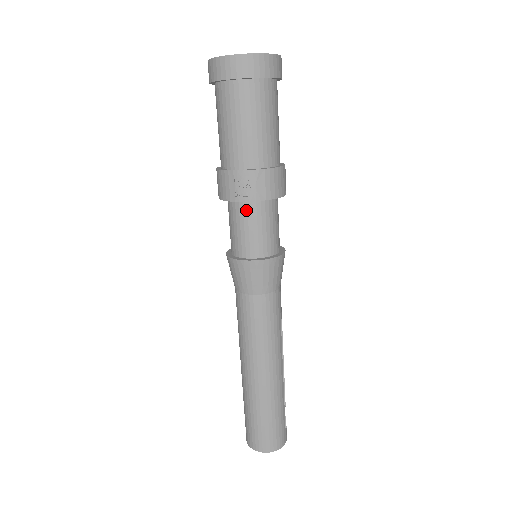
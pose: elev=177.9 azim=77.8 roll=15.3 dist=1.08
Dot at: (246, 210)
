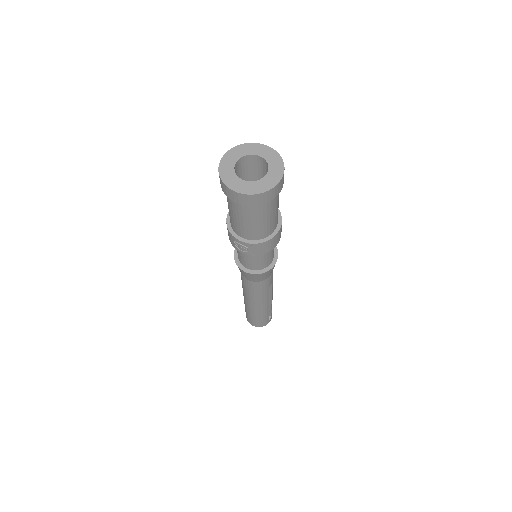
Dot at: occluded
